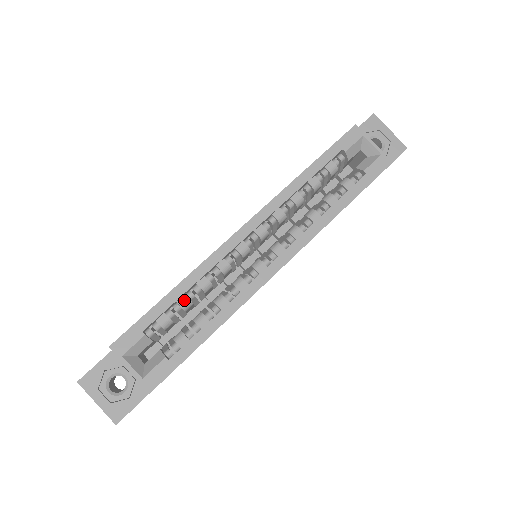
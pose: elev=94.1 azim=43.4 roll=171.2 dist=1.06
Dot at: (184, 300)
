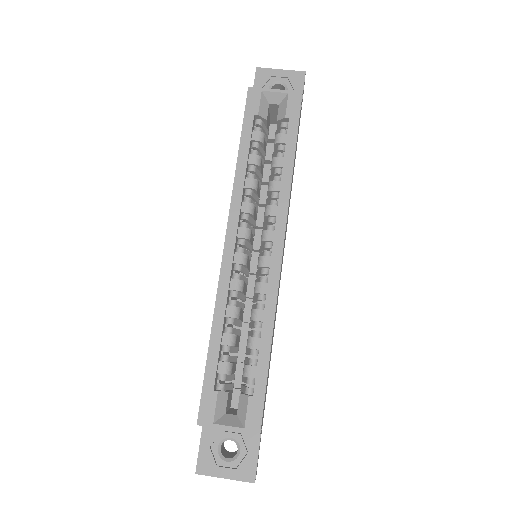
Dot at: (226, 338)
